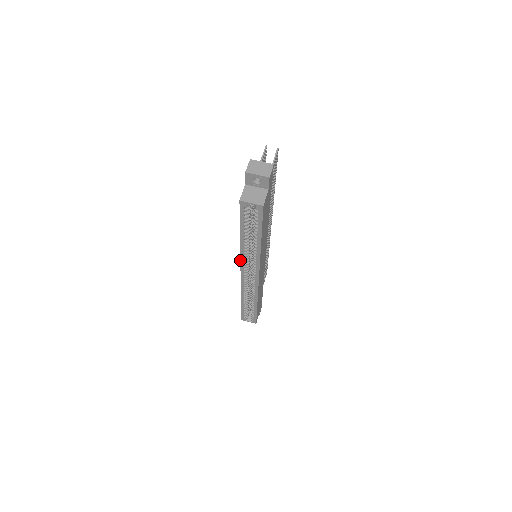
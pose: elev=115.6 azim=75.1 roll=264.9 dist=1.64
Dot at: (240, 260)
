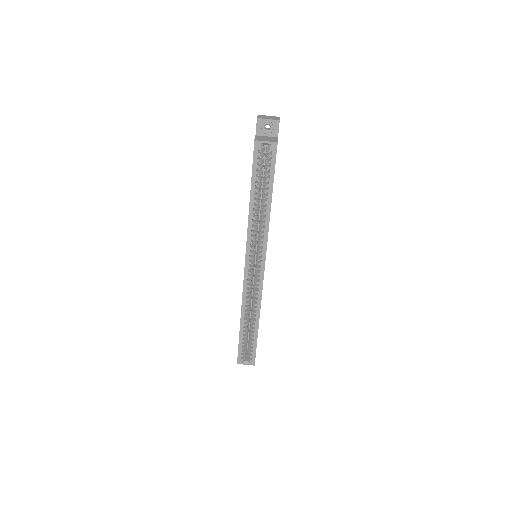
Dot at: (246, 241)
